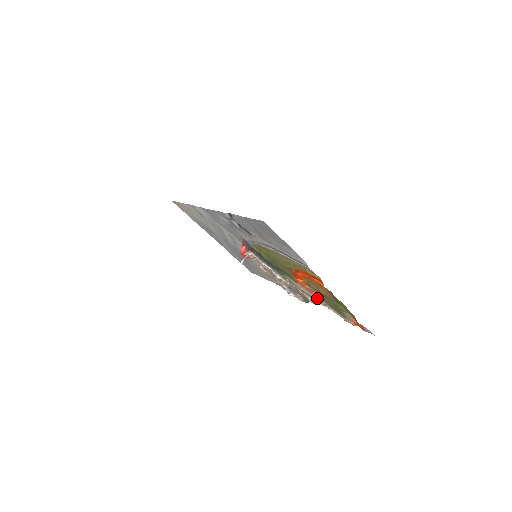
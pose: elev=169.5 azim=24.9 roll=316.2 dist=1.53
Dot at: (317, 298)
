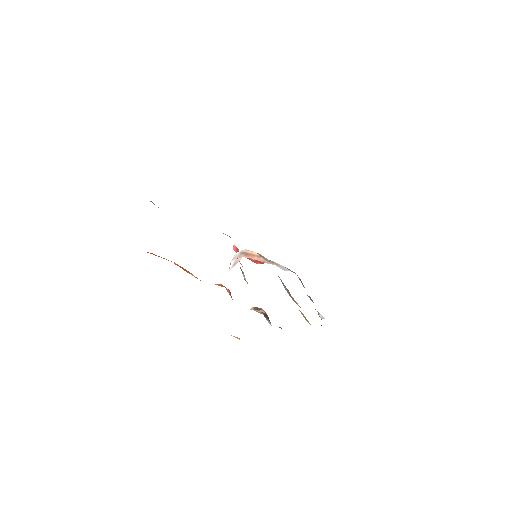
Dot at: occluded
